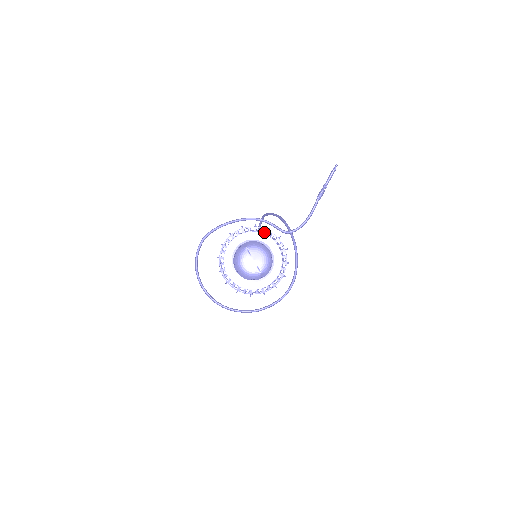
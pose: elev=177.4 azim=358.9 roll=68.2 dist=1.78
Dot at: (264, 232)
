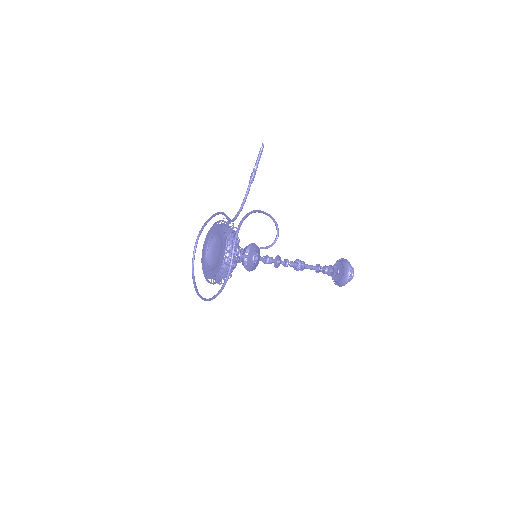
Dot at: occluded
